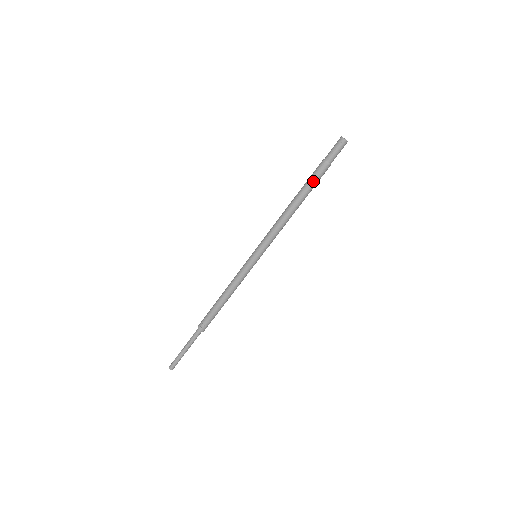
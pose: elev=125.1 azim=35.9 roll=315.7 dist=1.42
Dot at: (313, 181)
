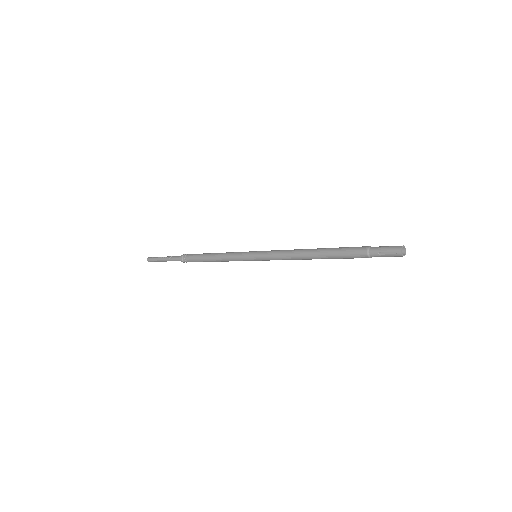
Dot at: (343, 255)
